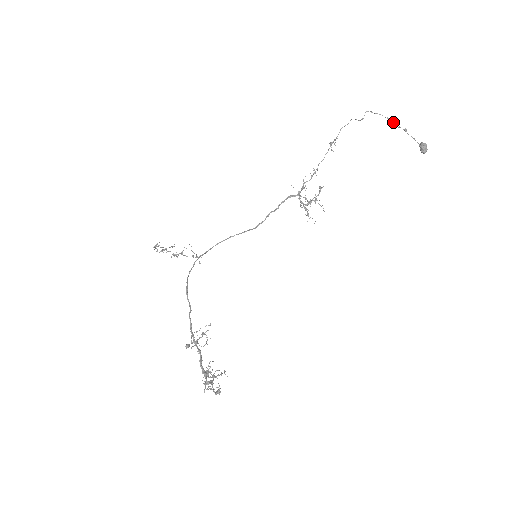
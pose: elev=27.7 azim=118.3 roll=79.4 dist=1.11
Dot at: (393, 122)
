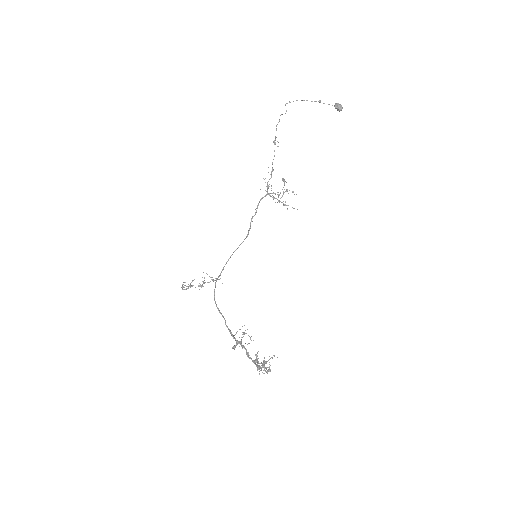
Dot at: occluded
